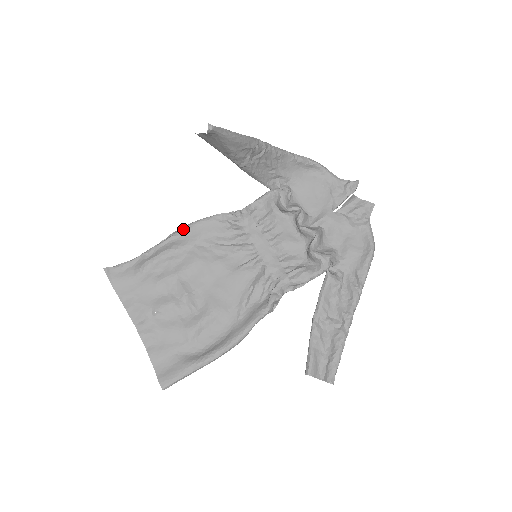
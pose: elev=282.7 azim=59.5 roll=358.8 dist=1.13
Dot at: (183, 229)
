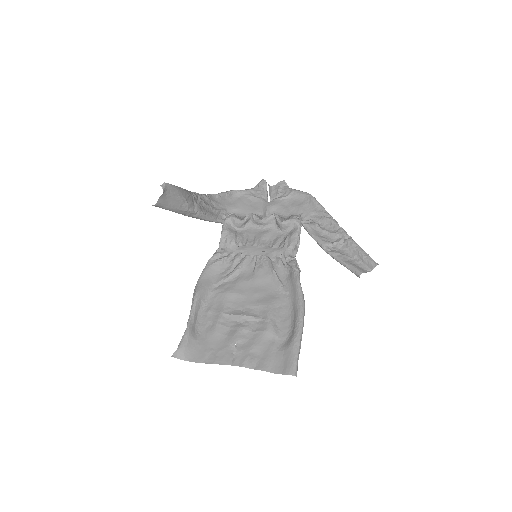
Dot at: (197, 287)
